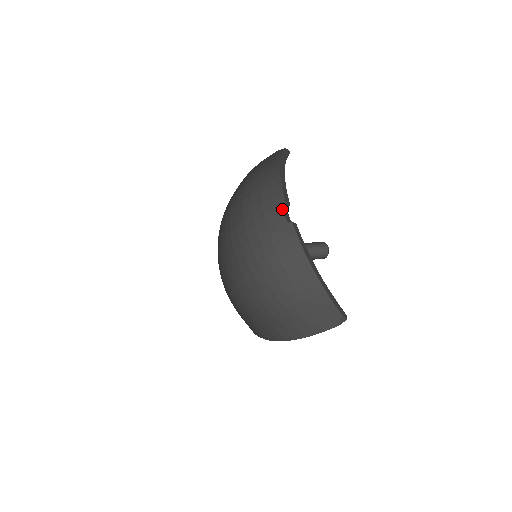
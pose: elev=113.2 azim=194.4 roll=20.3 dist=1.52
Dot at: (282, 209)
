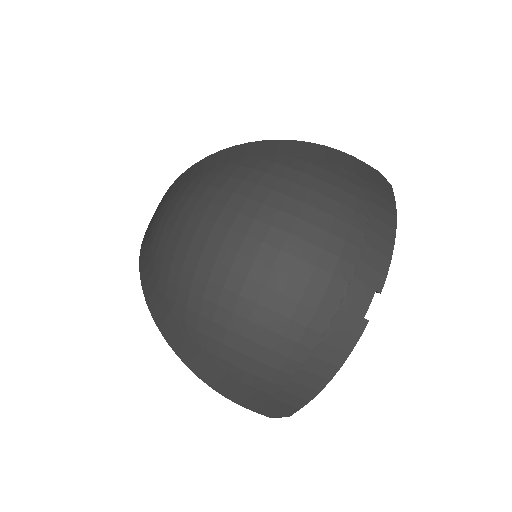
Dot at: (373, 296)
